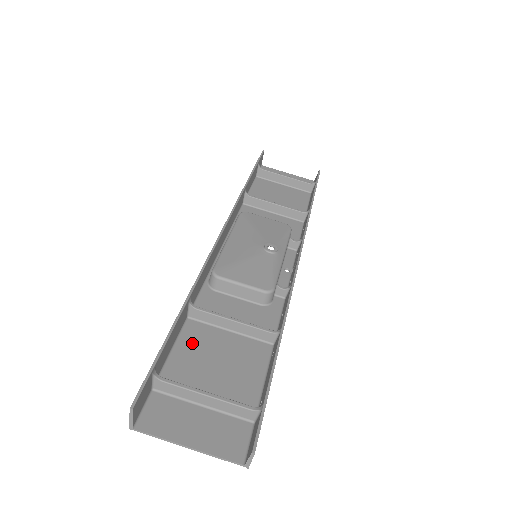
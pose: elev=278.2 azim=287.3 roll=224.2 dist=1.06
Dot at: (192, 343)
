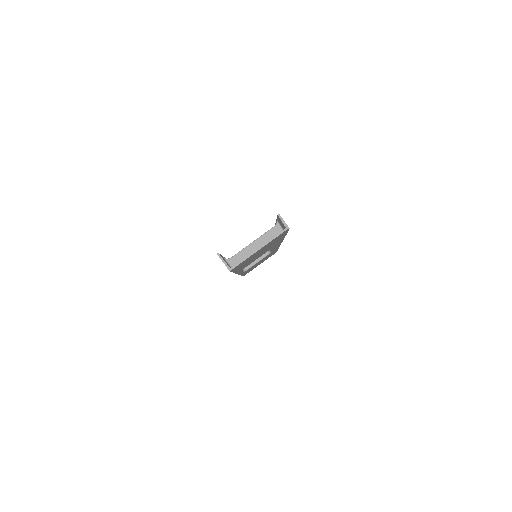
Dot at: occluded
